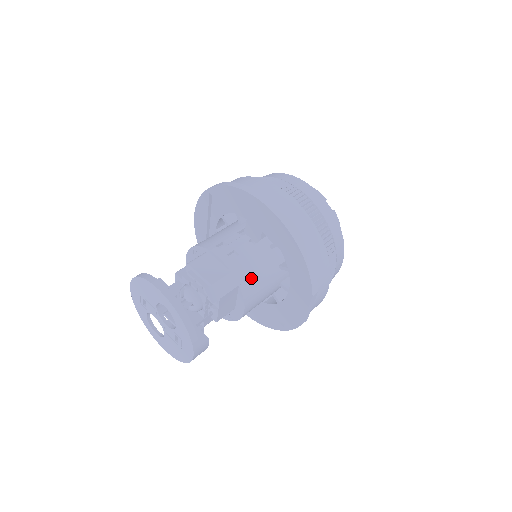
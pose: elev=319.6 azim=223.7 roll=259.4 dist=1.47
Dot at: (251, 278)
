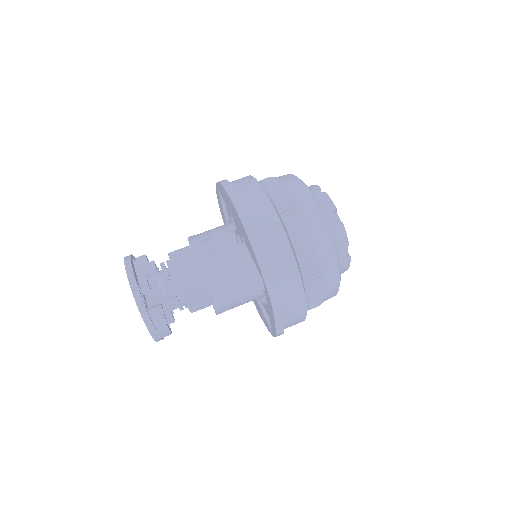
Dot at: (221, 278)
